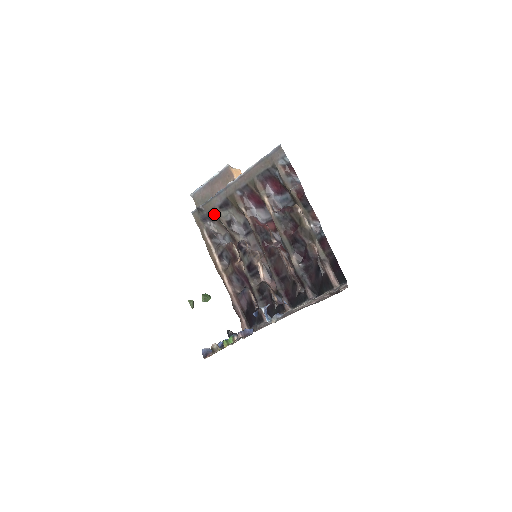
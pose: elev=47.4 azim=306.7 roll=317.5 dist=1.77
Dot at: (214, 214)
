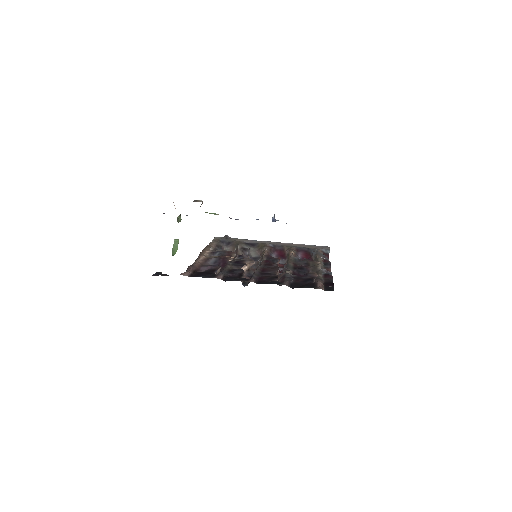
Dot at: (235, 243)
